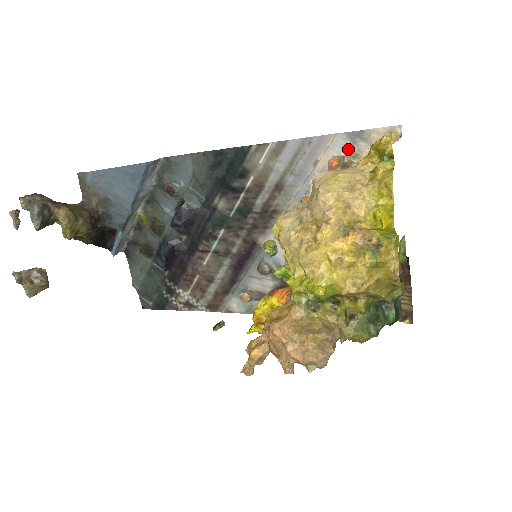
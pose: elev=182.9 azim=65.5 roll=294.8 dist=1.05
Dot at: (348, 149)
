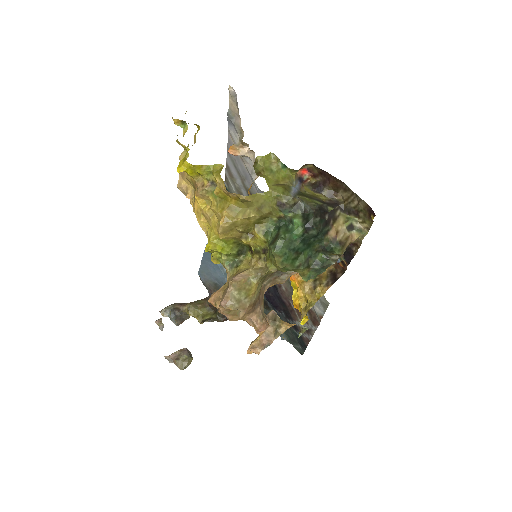
Dot at: (236, 132)
